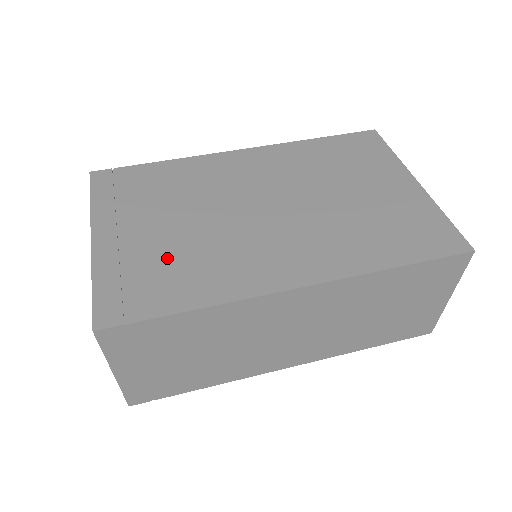
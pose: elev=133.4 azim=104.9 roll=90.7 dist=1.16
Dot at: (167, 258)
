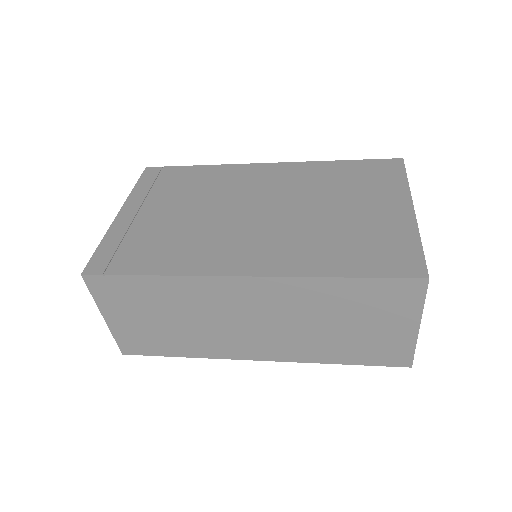
Dot at: (159, 235)
